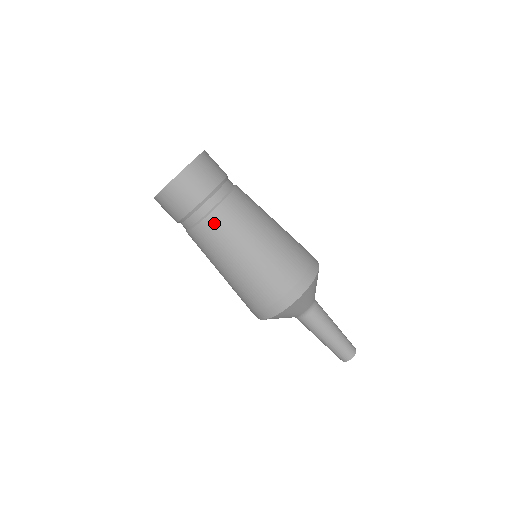
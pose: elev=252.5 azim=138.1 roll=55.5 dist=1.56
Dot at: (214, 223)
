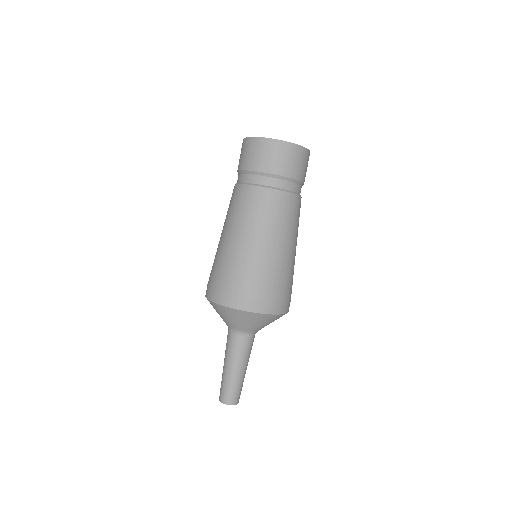
Dot at: (272, 198)
